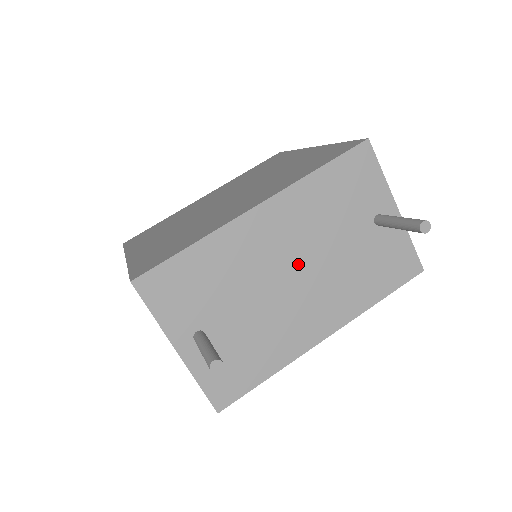
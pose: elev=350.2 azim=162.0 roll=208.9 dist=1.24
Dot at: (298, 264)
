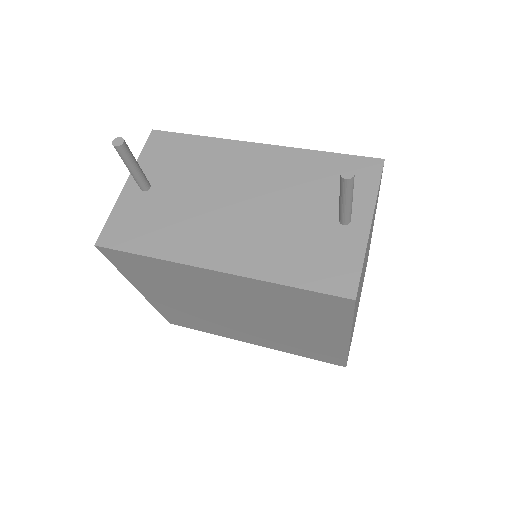
Dot at: (250, 198)
